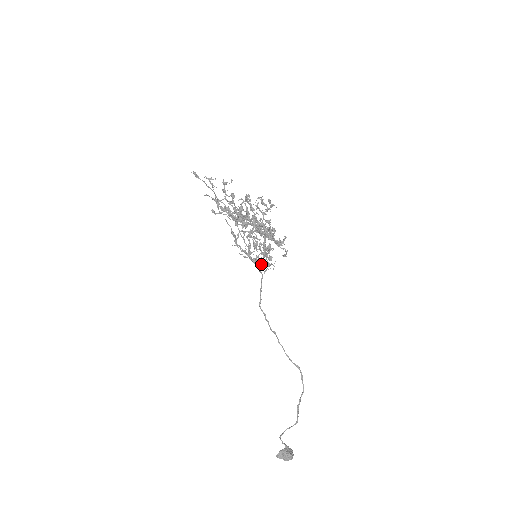
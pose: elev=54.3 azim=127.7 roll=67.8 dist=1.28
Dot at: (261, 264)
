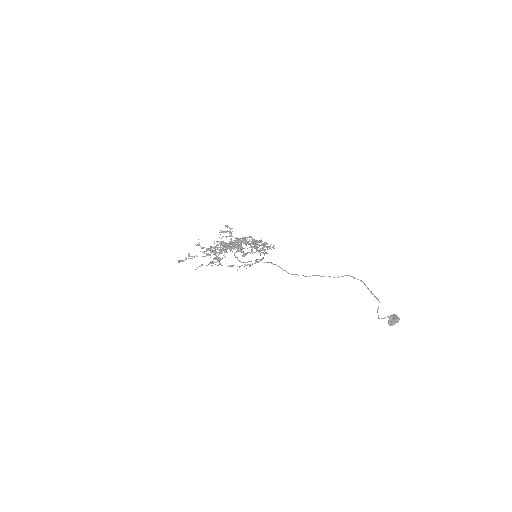
Dot at: (267, 248)
